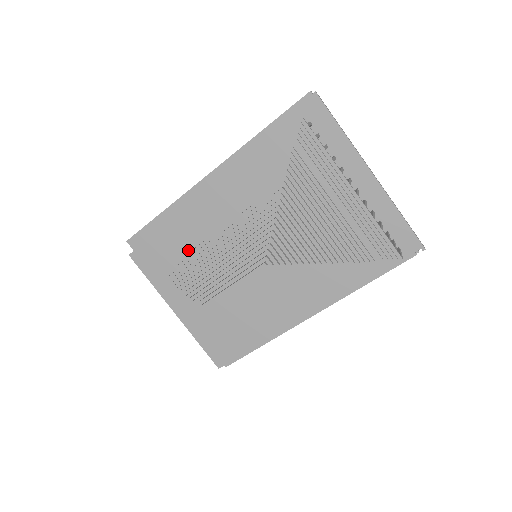
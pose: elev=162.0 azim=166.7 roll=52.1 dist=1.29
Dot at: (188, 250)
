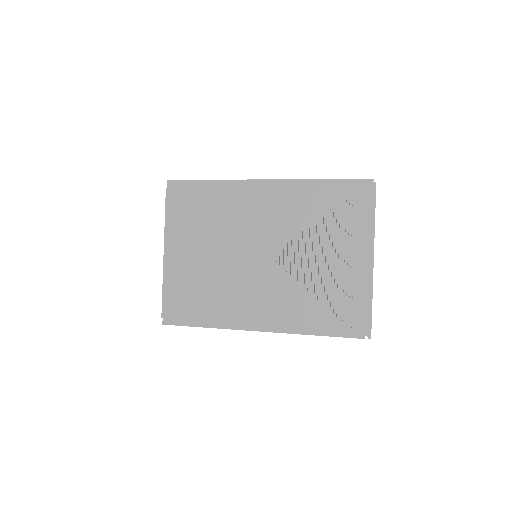
Dot at: (217, 214)
